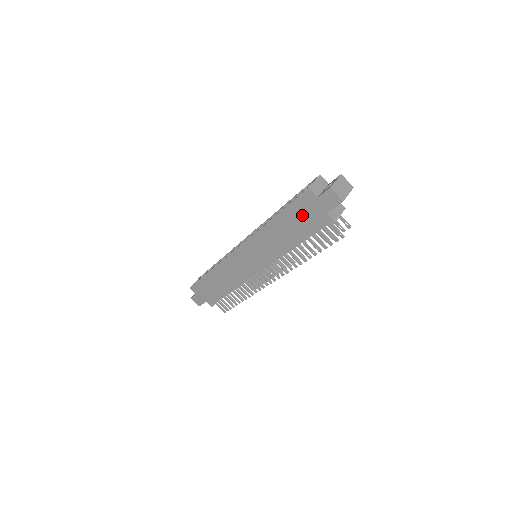
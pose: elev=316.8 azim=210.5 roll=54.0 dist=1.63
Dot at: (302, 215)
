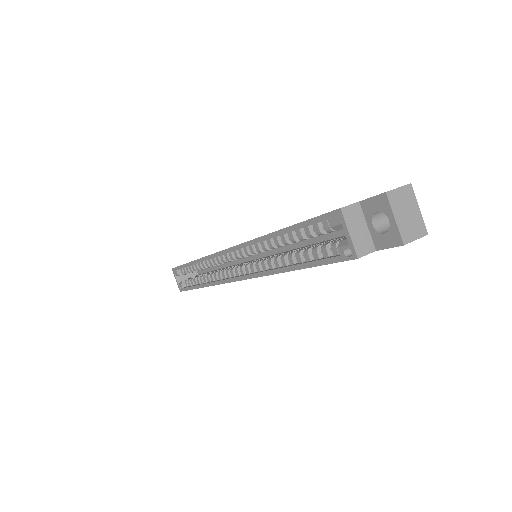
Dot at: occluded
